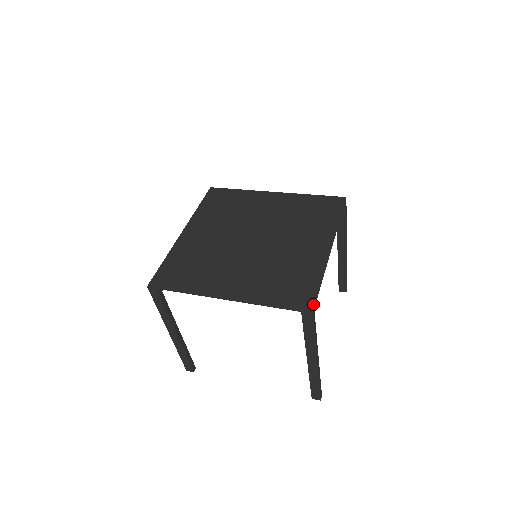
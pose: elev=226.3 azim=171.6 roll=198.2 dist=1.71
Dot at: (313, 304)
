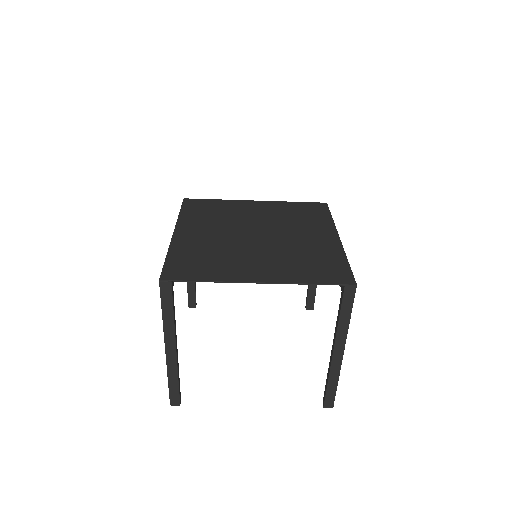
Dot at: (353, 278)
